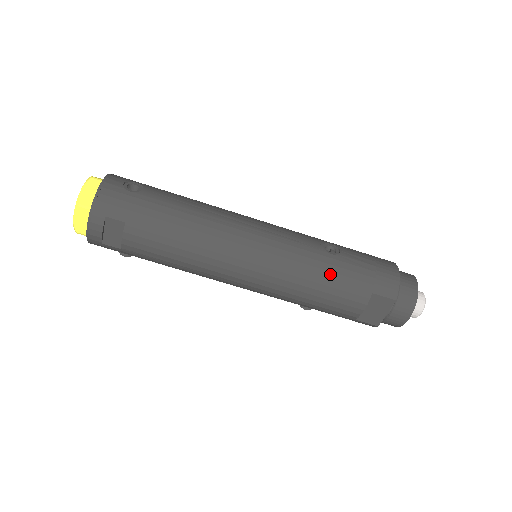
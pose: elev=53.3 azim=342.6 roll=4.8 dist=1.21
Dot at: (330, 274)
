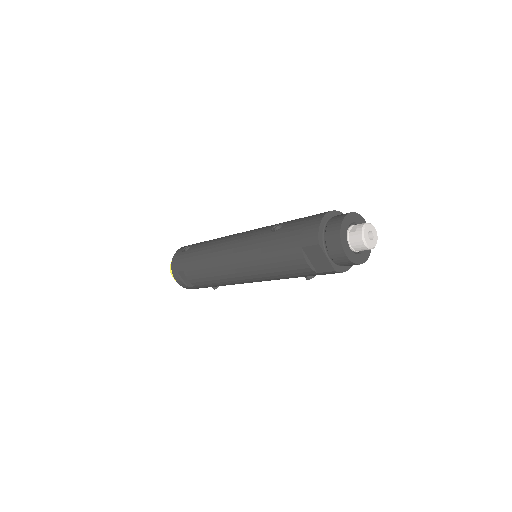
Dot at: (273, 248)
